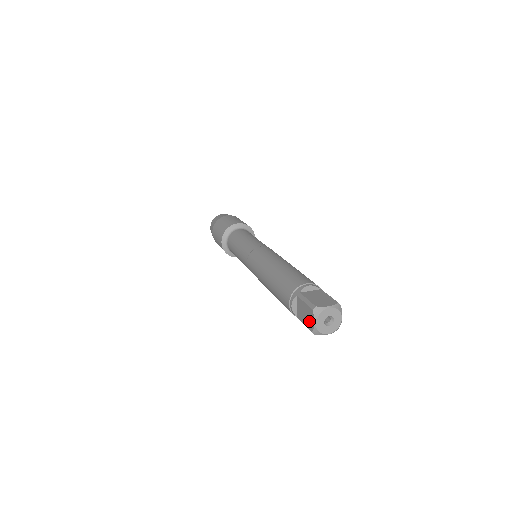
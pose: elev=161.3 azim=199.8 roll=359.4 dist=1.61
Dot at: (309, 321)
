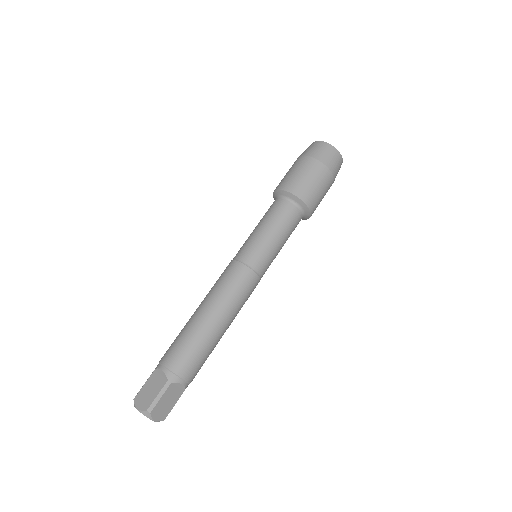
Dot at: occluded
